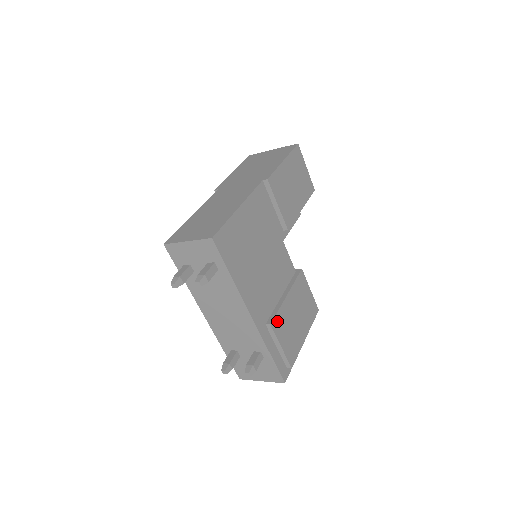
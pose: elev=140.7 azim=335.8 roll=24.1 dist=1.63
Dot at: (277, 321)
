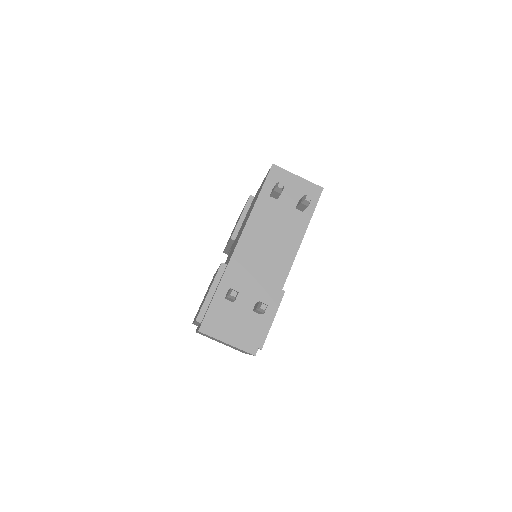
Dot at: occluded
